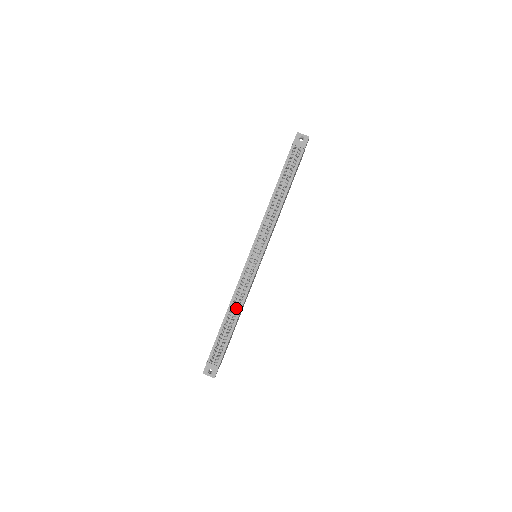
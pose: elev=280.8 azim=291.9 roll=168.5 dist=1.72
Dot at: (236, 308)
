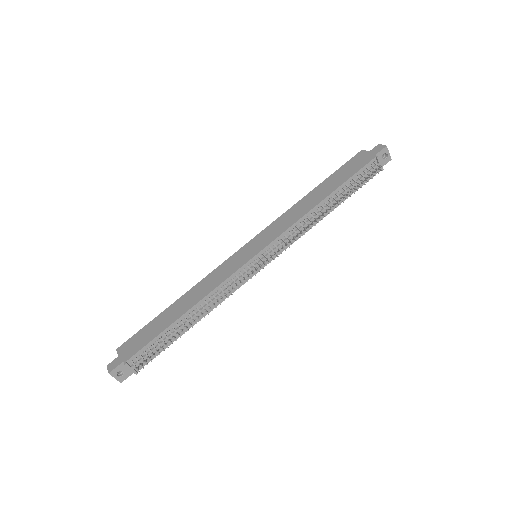
Dot at: (202, 311)
